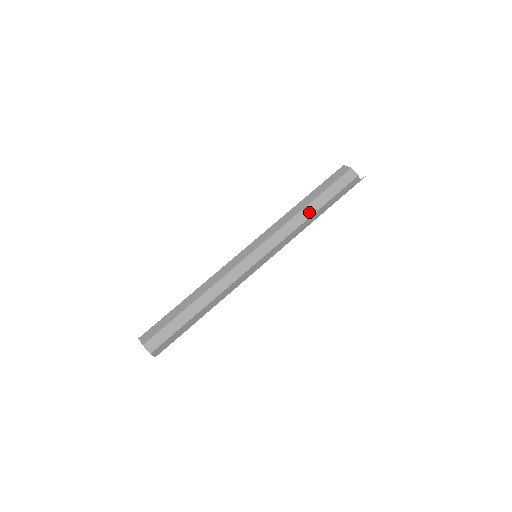
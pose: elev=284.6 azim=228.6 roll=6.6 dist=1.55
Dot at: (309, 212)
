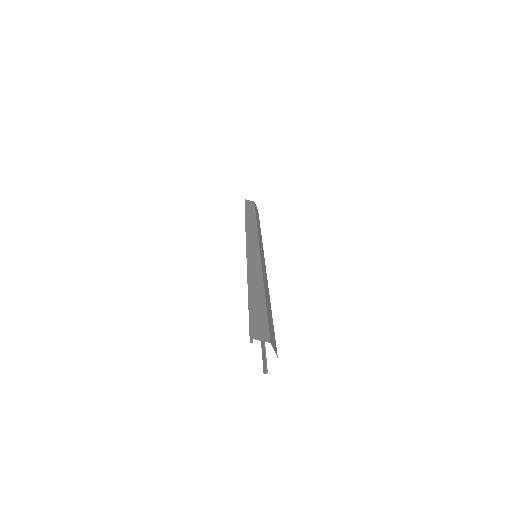
Dot at: (259, 226)
